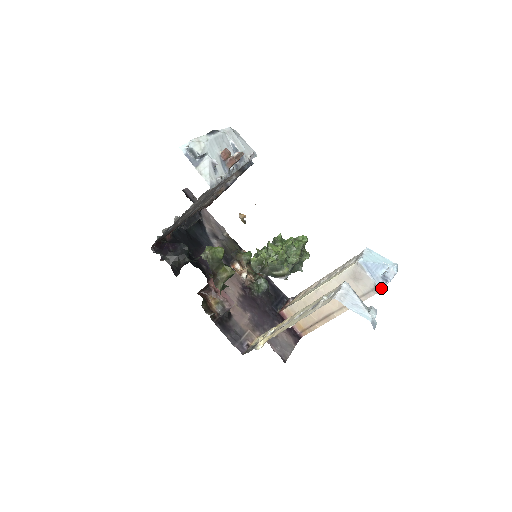
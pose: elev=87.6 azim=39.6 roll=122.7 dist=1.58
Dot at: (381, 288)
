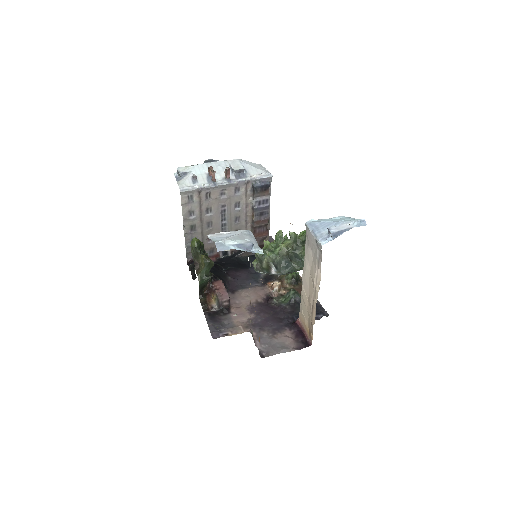
Dot at: (322, 243)
